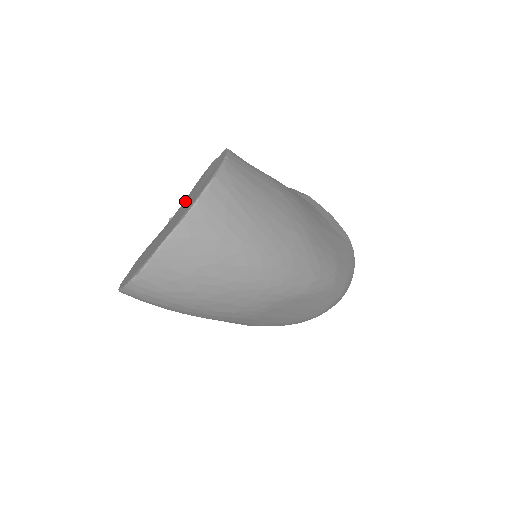
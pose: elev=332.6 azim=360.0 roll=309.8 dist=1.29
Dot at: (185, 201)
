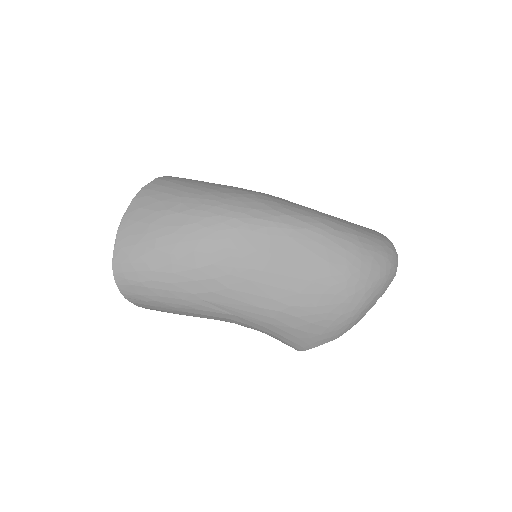
Dot at: occluded
